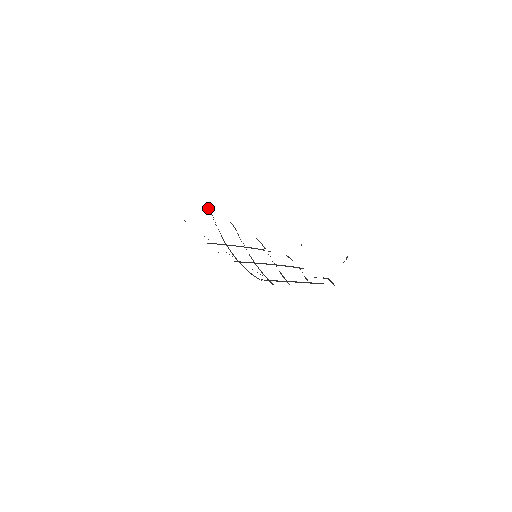
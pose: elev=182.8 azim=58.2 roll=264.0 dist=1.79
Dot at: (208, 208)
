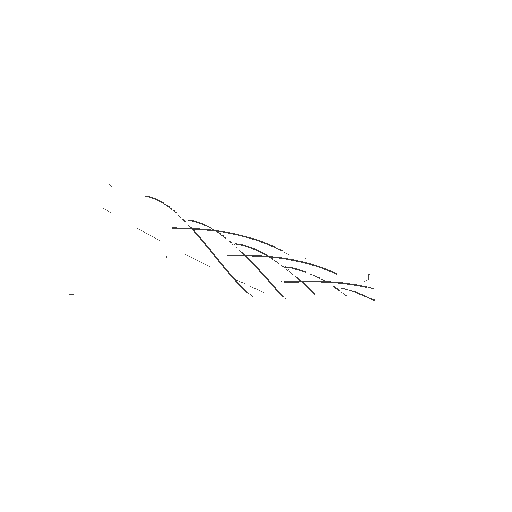
Dot at: (152, 197)
